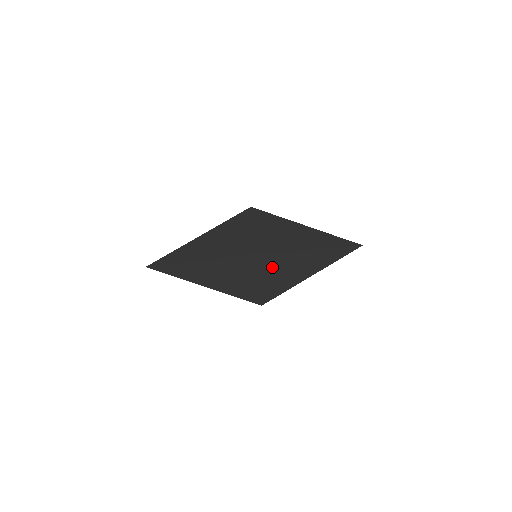
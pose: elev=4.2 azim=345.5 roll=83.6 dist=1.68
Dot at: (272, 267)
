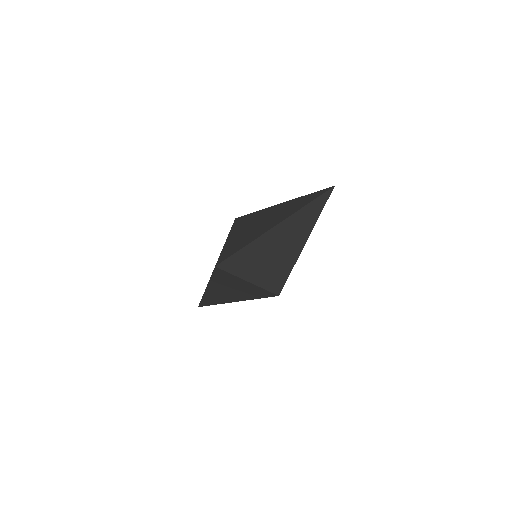
Dot at: (249, 263)
